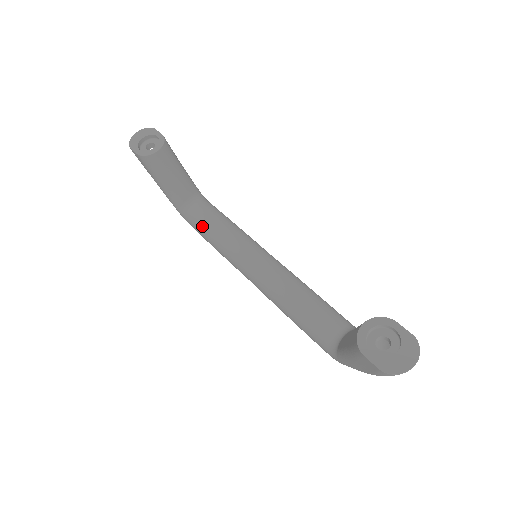
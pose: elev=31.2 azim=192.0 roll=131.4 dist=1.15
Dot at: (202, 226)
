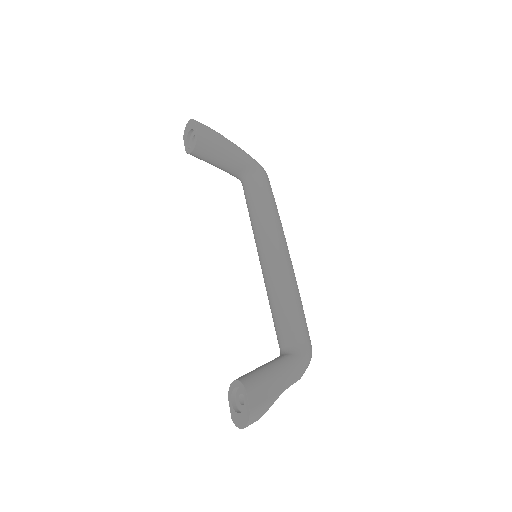
Dot at: (246, 203)
